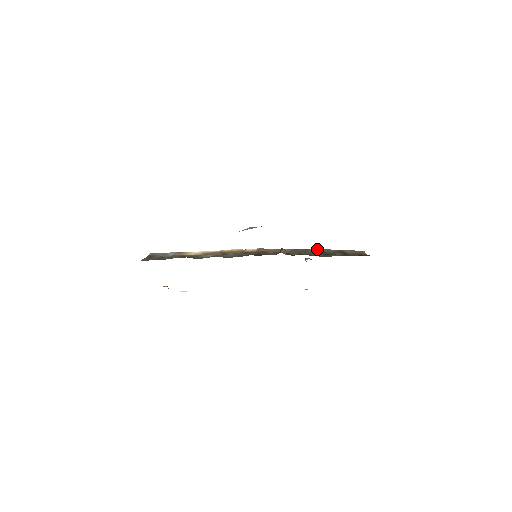
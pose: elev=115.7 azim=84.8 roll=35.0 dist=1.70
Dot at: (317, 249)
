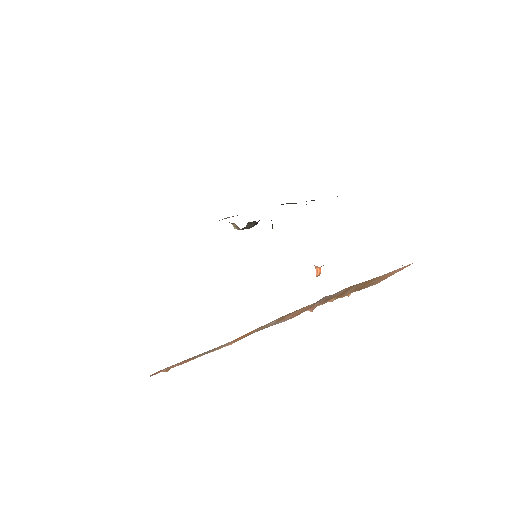
Dot at: occluded
